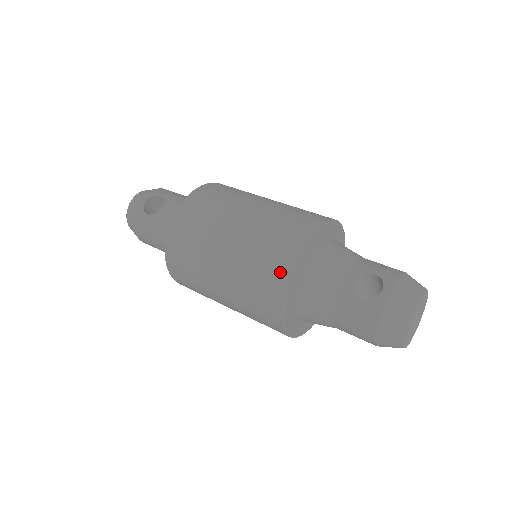
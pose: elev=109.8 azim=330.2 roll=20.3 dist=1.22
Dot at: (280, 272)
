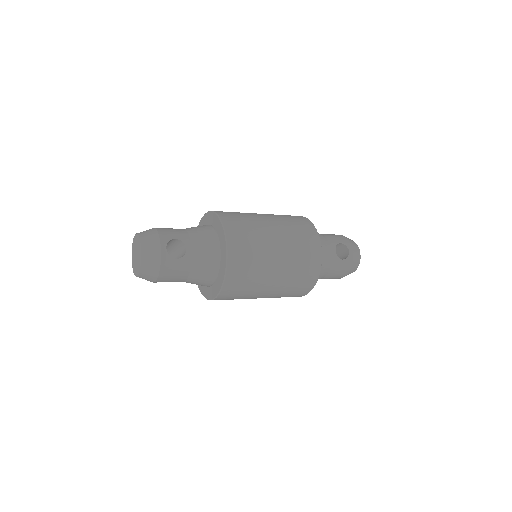
Dot at: (316, 264)
